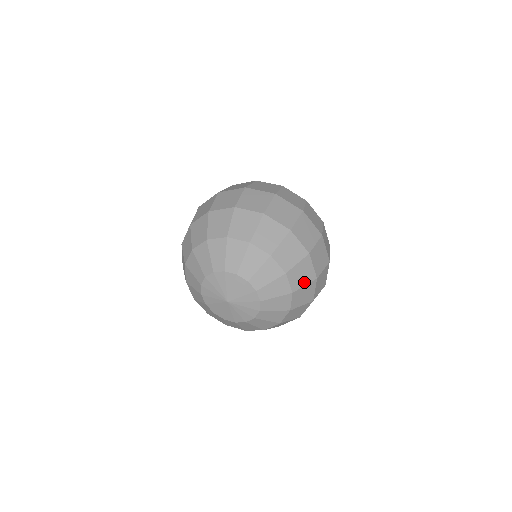
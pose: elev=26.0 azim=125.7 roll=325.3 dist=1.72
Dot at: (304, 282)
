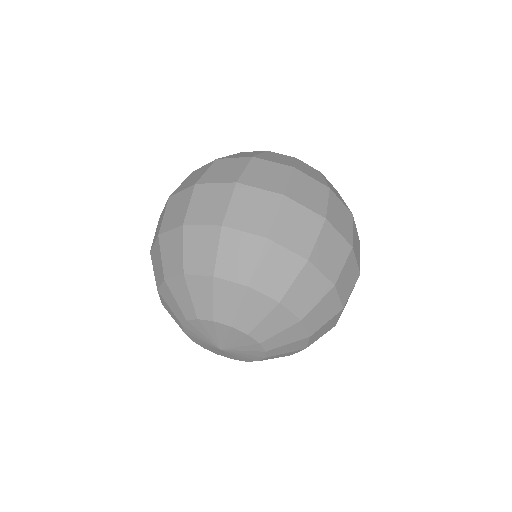
Dot at: (289, 278)
